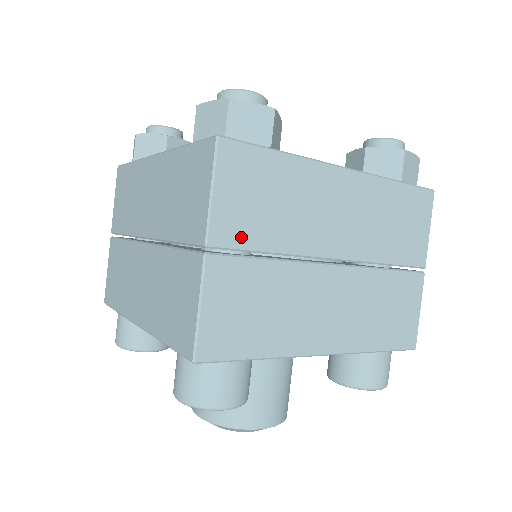
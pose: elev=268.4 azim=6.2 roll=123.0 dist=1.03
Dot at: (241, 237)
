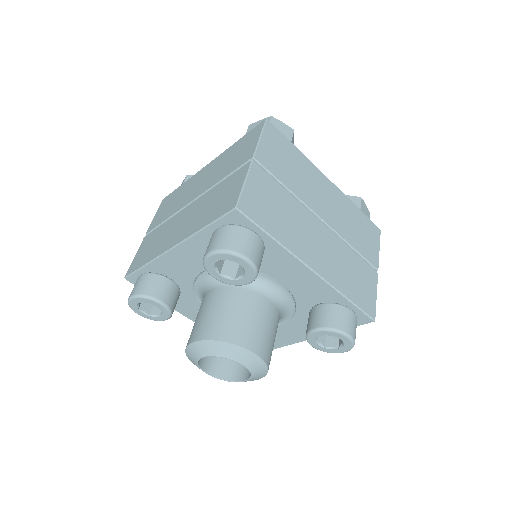
Dot at: (272, 167)
